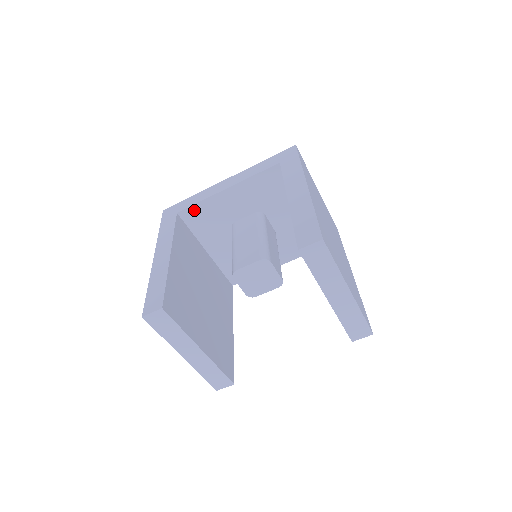
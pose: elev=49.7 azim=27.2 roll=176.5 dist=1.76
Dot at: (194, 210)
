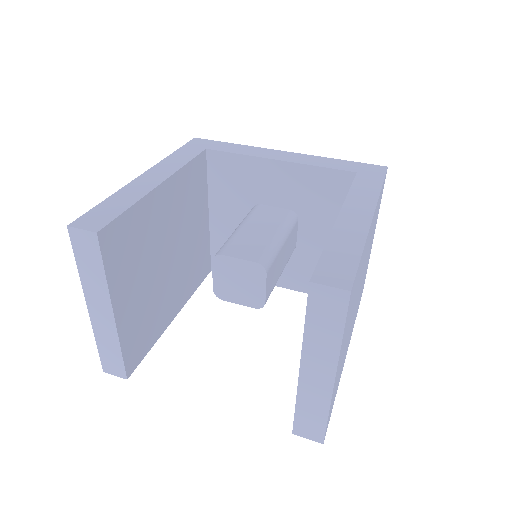
Dot at: (226, 159)
